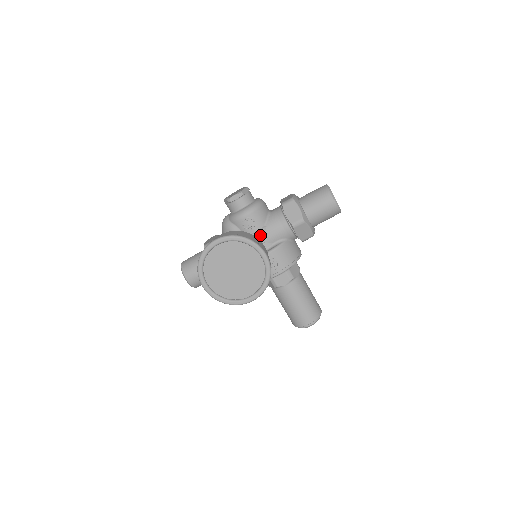
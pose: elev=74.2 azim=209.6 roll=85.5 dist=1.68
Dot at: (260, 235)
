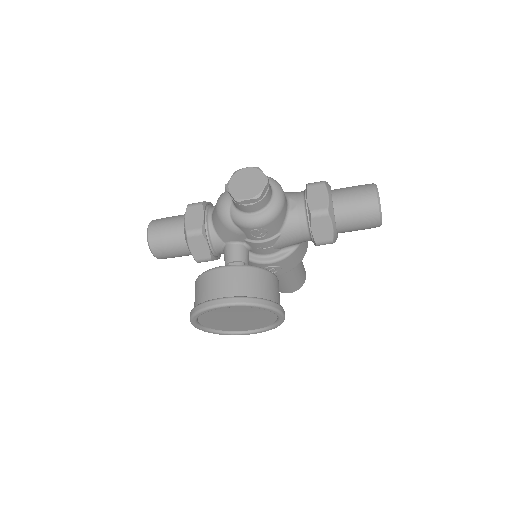
Dot at: (270, 243)
